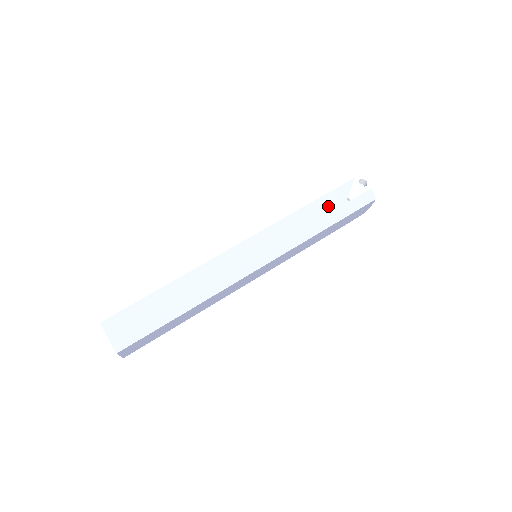
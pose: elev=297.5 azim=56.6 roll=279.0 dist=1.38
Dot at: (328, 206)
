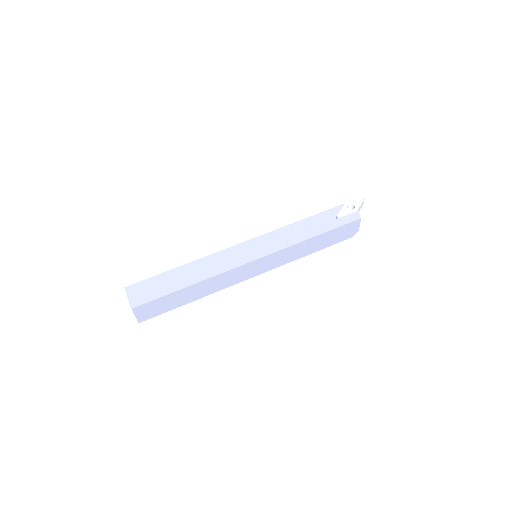
Dot at: (319, 221)
